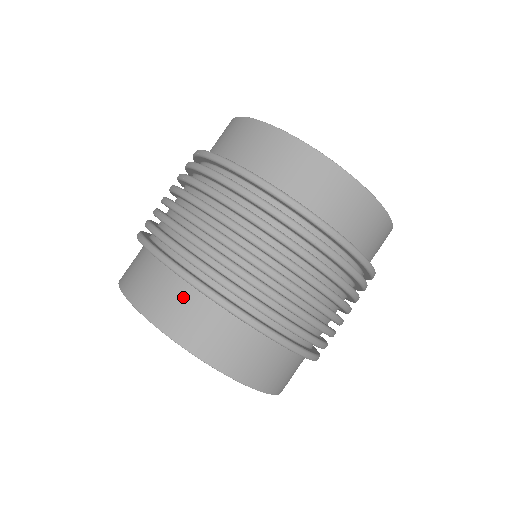
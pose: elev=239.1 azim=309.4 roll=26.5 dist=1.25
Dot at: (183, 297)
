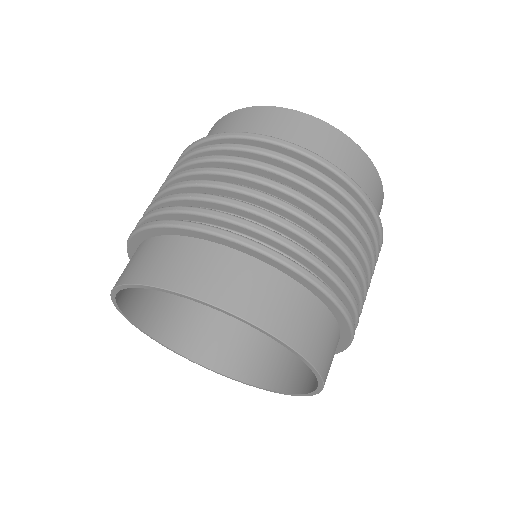
Dot at: (256, 276)
